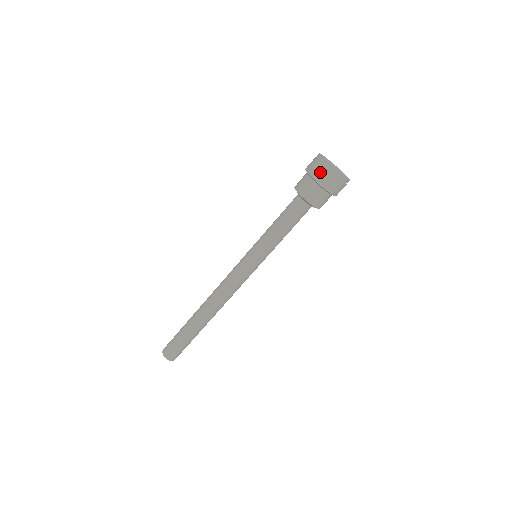
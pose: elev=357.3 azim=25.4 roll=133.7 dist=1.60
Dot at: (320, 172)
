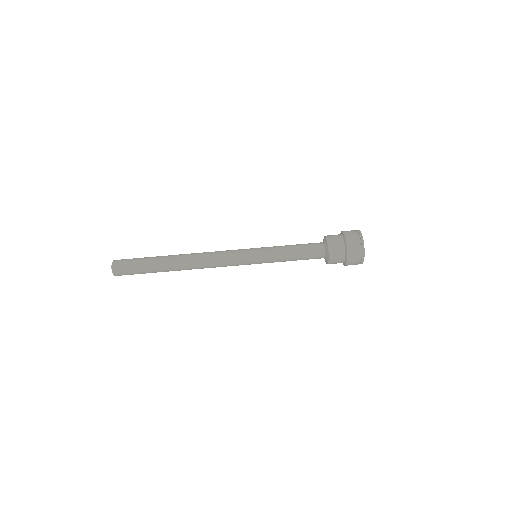
Dot at: (354, 262)
